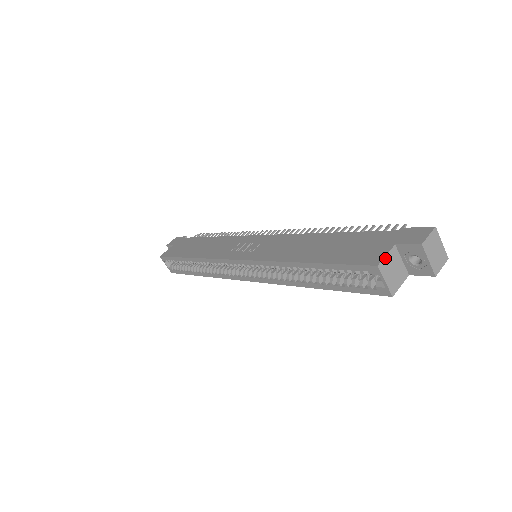
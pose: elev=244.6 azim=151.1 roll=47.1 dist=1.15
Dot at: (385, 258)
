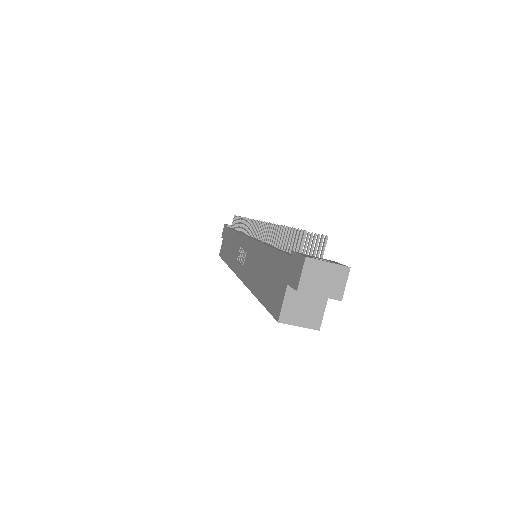
Dot at: (283, 307)
